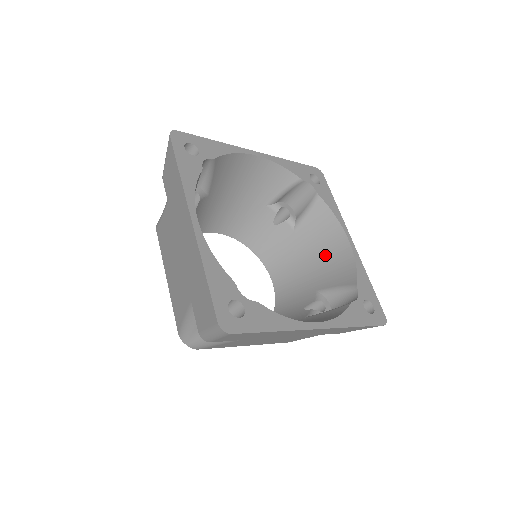
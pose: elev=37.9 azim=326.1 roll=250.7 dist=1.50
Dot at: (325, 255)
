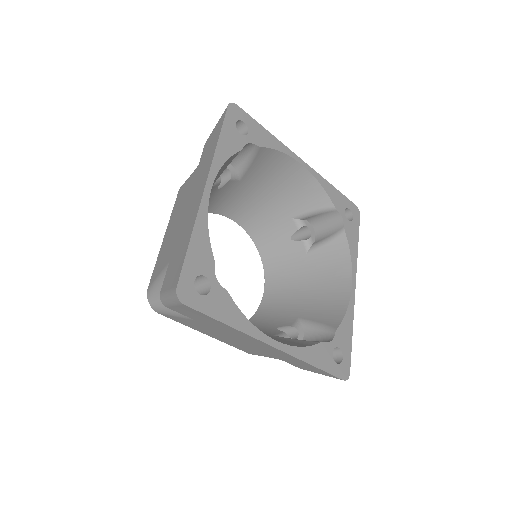
Dot at: (323, 289)
